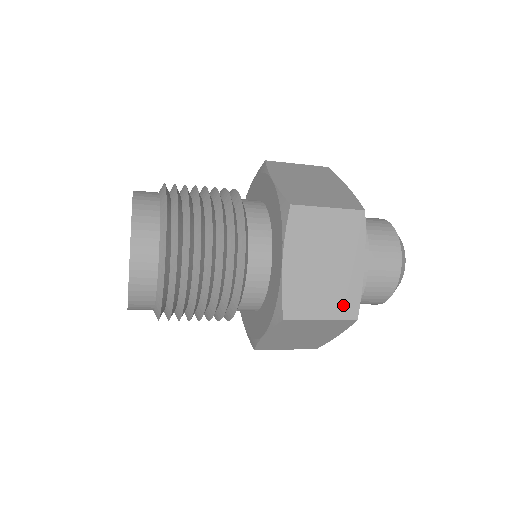
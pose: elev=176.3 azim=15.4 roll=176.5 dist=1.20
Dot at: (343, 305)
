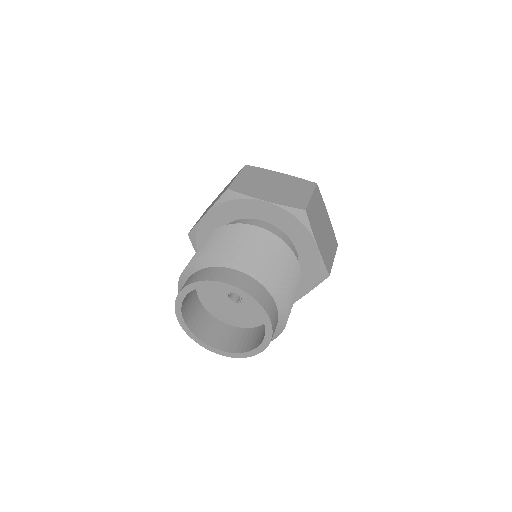
Dot at: (334, 243)
